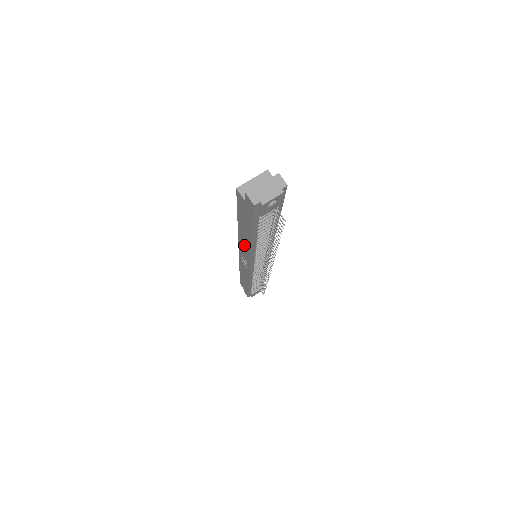
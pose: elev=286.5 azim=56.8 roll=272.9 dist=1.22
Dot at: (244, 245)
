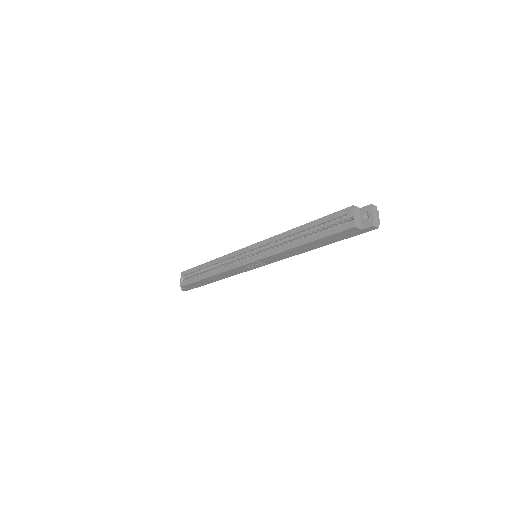
Dot at: (288, 254)
